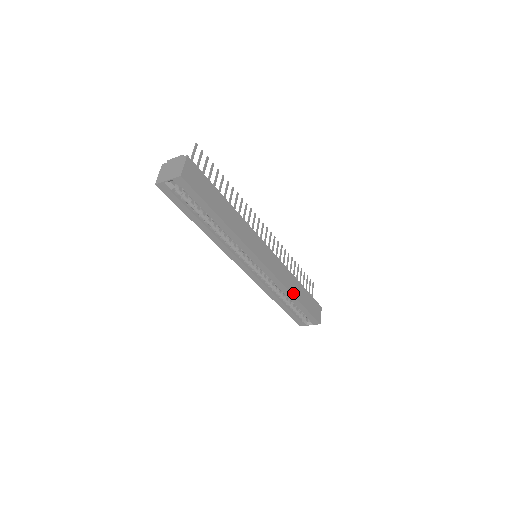
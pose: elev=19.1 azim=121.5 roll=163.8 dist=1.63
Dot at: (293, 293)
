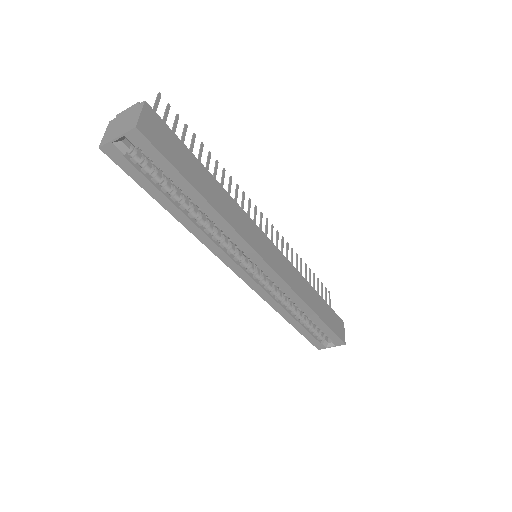
Dot at: (309, 304)
